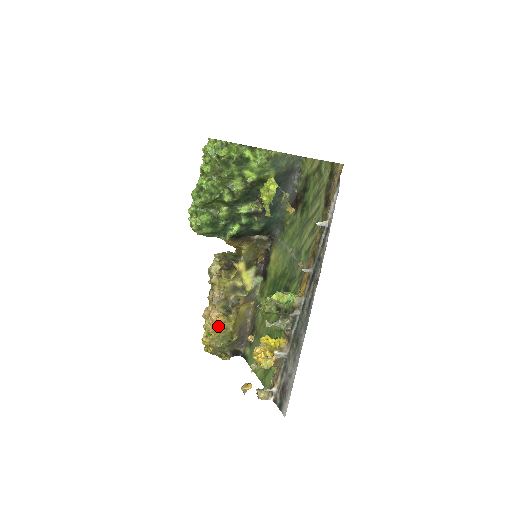
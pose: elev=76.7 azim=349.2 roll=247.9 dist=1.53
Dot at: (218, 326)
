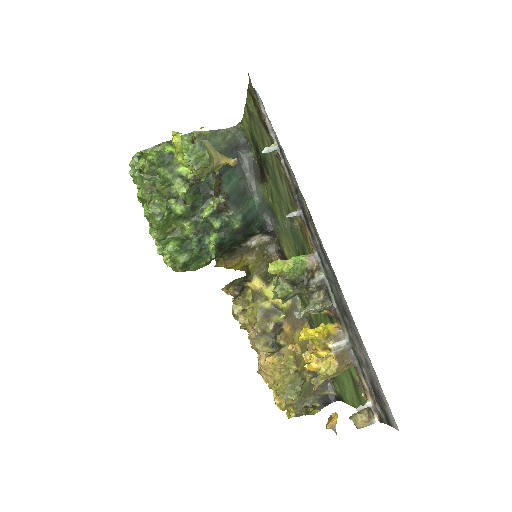
Dot at: (275, 371)
